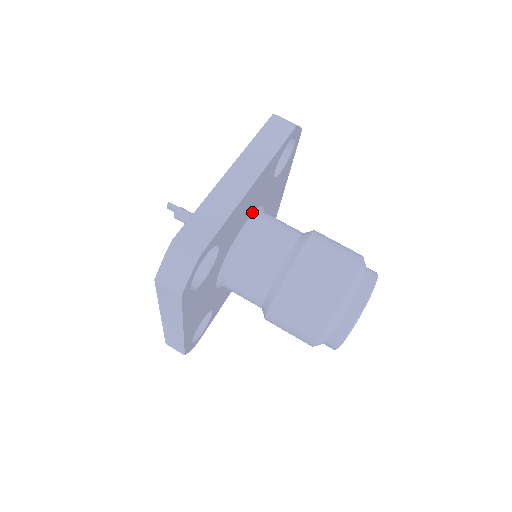
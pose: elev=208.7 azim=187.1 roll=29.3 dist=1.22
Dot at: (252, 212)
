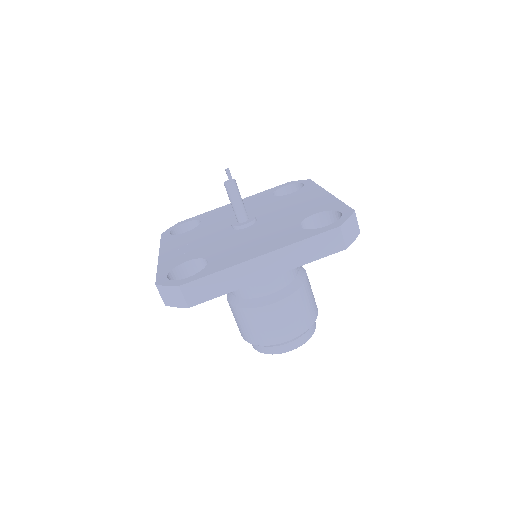
Dot at: occluded
